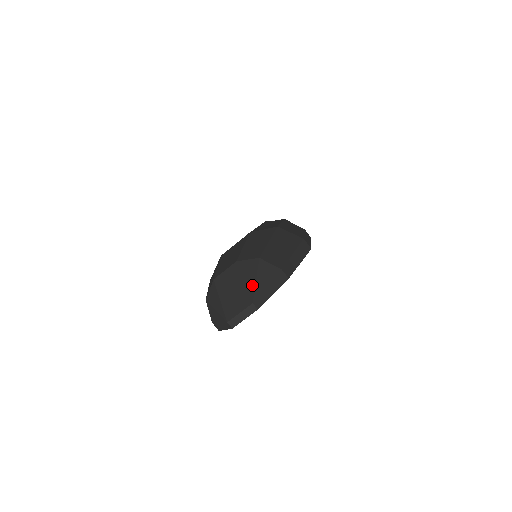
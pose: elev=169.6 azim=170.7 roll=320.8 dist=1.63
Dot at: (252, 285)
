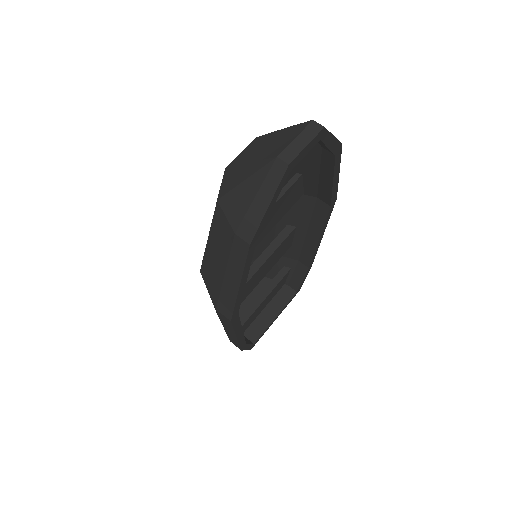
Dot at: occluded
